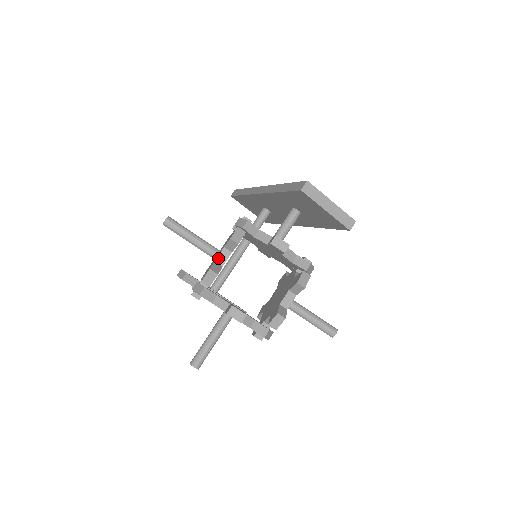
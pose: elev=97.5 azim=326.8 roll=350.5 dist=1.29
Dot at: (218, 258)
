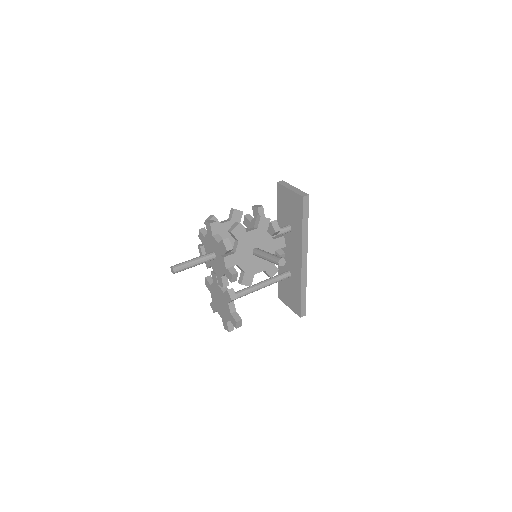
Dot at: (221, 222)
